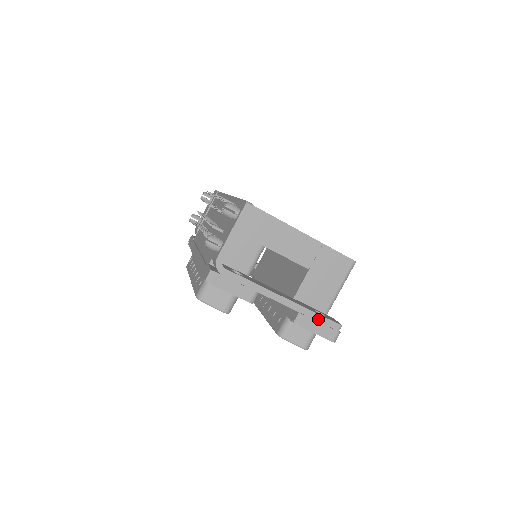
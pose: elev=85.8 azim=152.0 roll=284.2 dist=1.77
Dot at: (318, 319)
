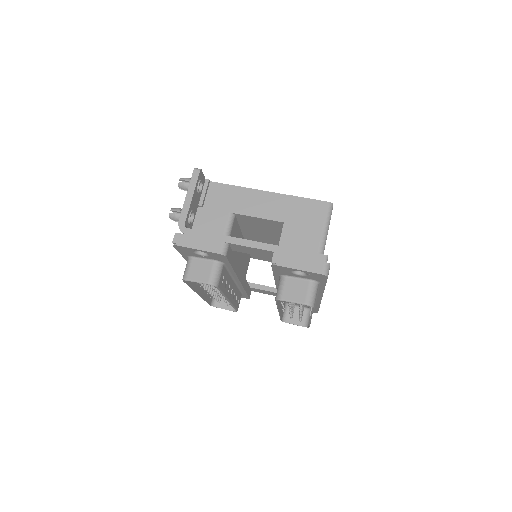
Dot at: (297, 254)
